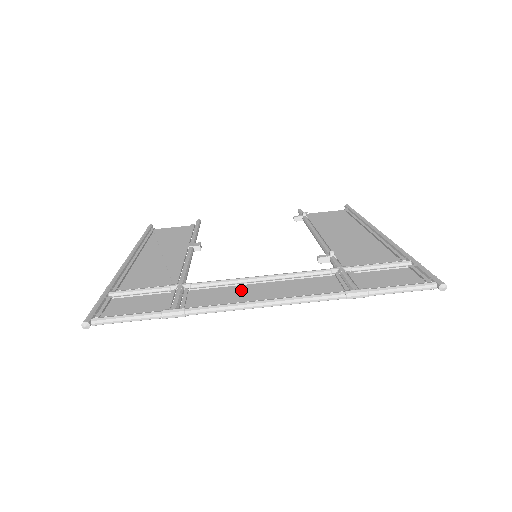
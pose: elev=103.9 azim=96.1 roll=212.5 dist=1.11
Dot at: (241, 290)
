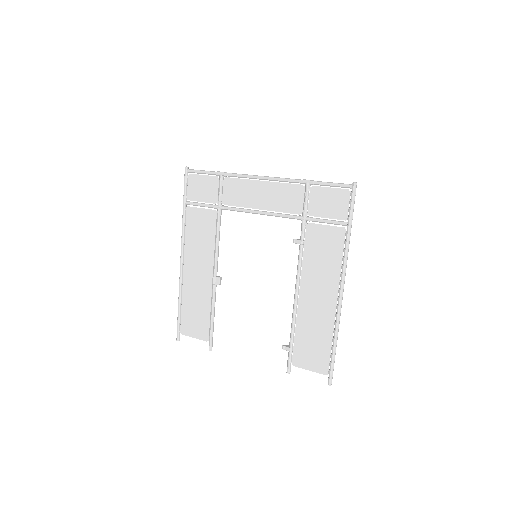
Dot at: (250, 199)
